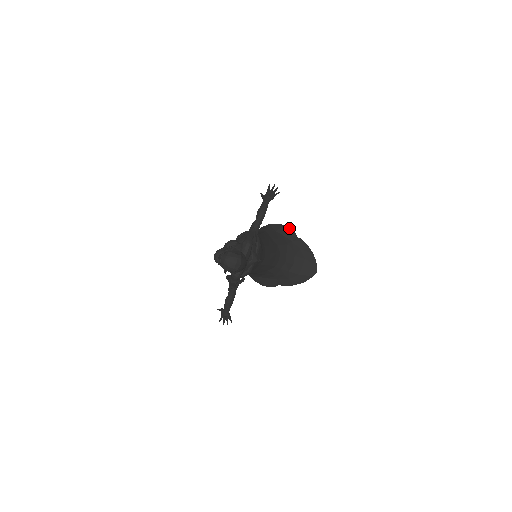
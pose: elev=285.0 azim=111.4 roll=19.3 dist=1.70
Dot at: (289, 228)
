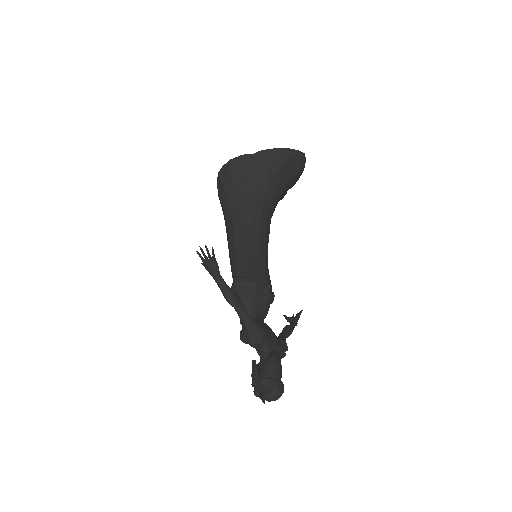
Dot at: (237, 158)
